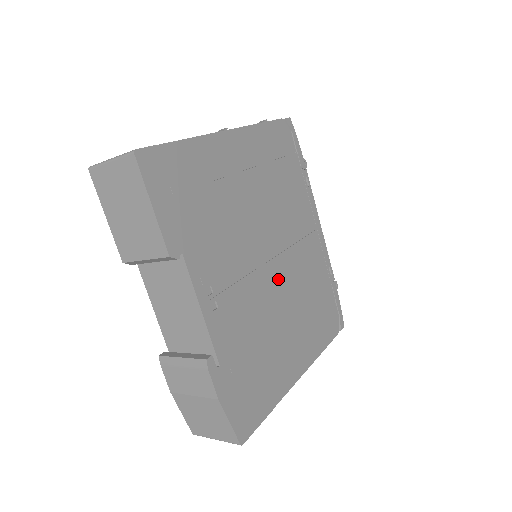
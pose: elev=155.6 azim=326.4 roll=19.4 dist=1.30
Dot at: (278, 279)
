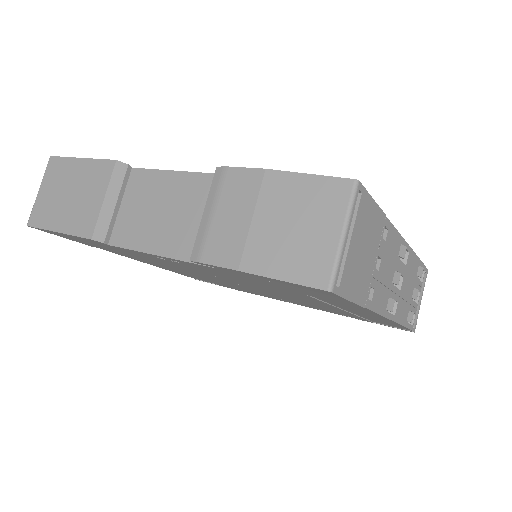
Dot at: occluded
